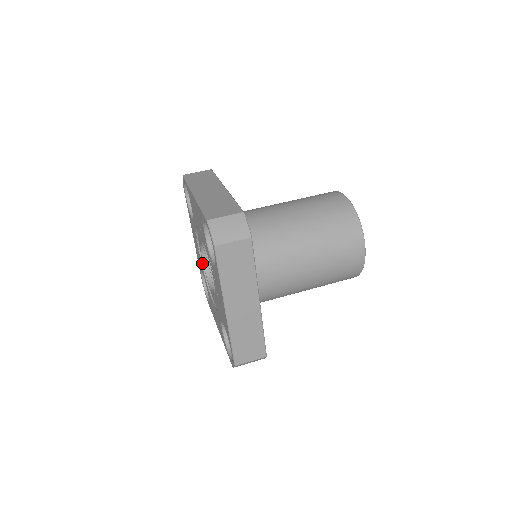
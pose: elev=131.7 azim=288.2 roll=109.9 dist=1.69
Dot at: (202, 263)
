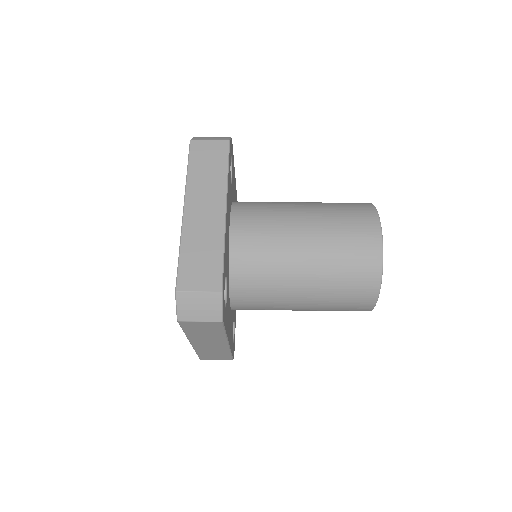
Dot at: occluded
